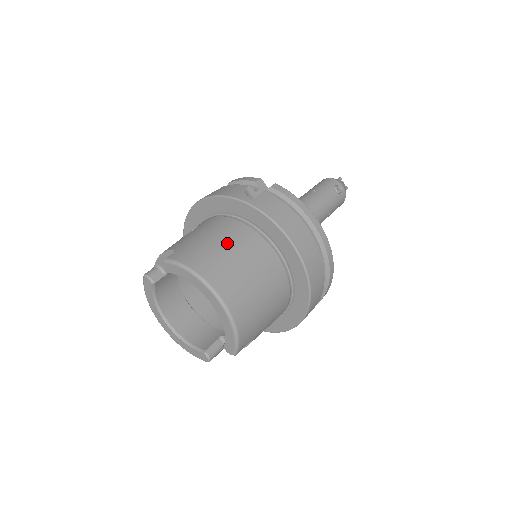
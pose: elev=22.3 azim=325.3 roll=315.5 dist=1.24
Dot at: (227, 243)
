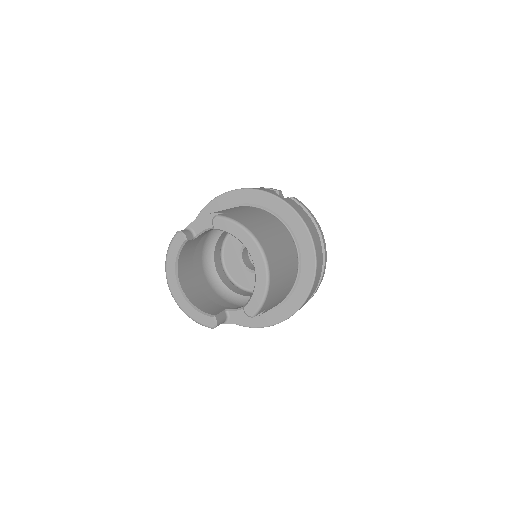
Dot at: (265, 221)
